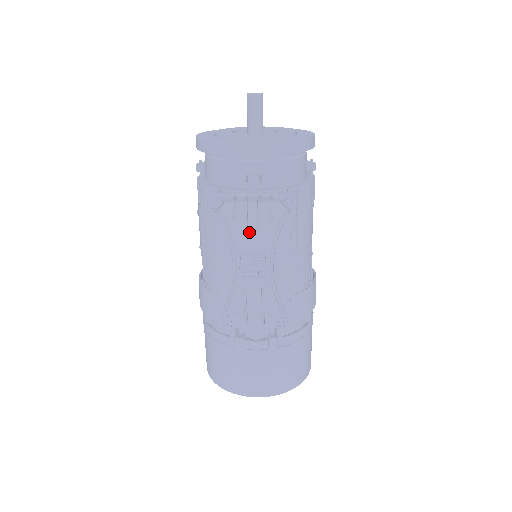
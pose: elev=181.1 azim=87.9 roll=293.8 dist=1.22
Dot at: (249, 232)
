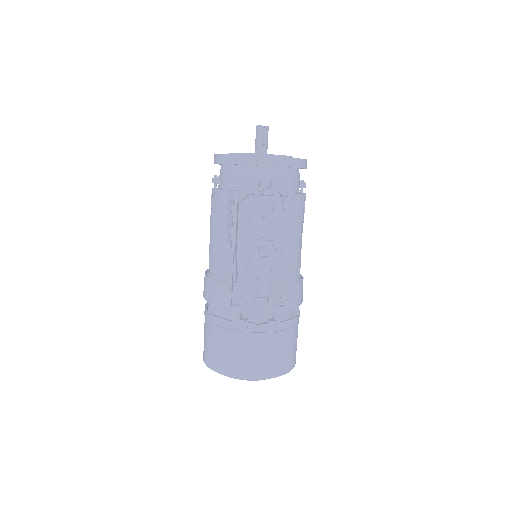
Dot at: (265, 219)
